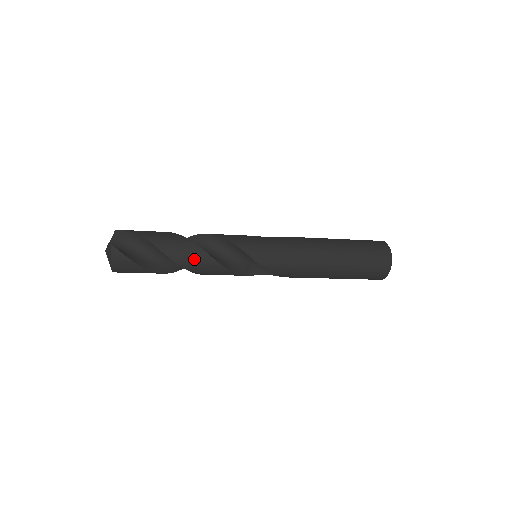
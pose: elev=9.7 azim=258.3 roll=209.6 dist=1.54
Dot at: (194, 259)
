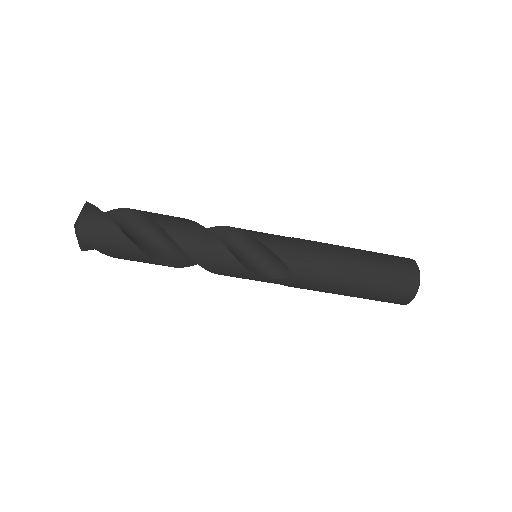
Dot at: (183, 226)
